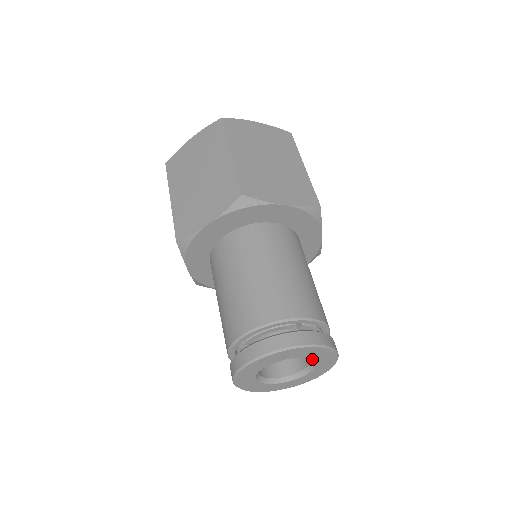
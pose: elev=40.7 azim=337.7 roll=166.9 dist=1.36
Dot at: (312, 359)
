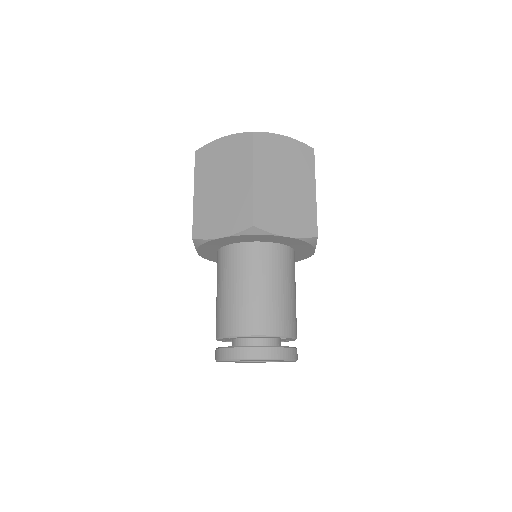
Dot at: occluded
